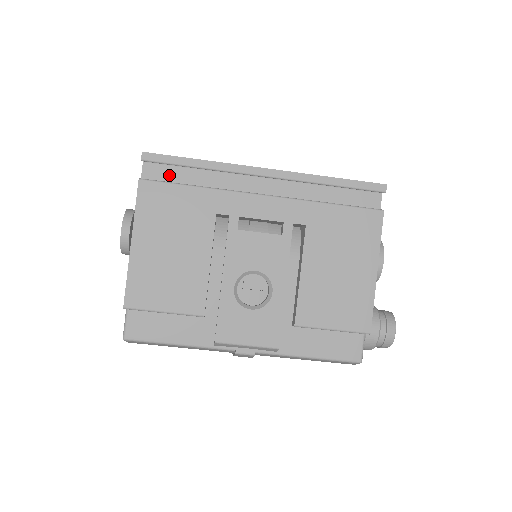
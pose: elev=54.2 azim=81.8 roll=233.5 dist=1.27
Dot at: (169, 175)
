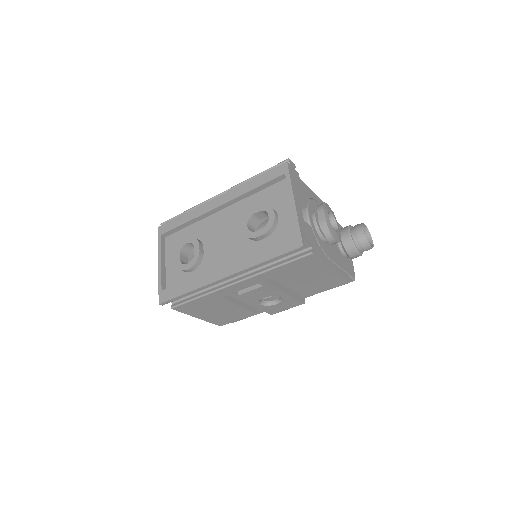
Dot at: occluded
